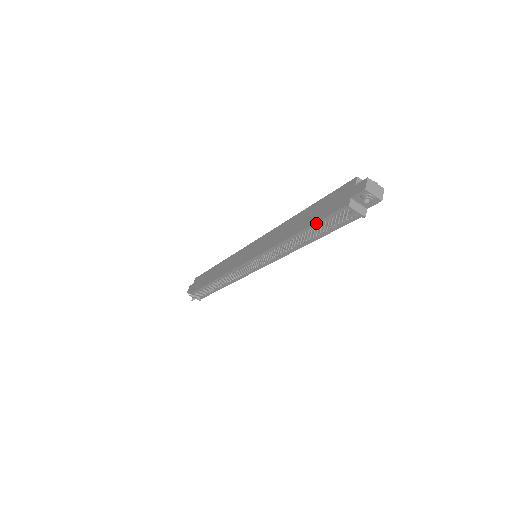
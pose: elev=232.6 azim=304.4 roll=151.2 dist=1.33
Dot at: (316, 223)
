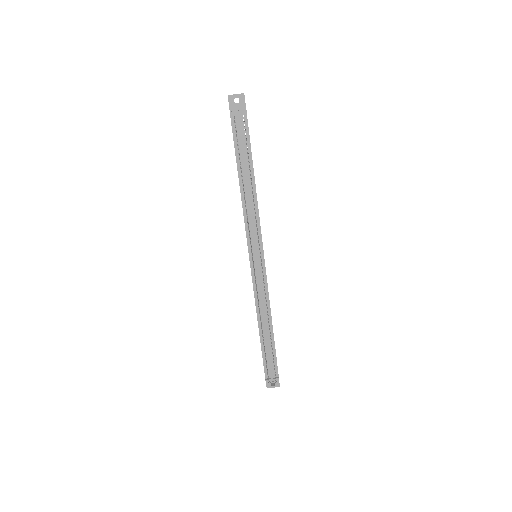
Dot at: (236, 154)
